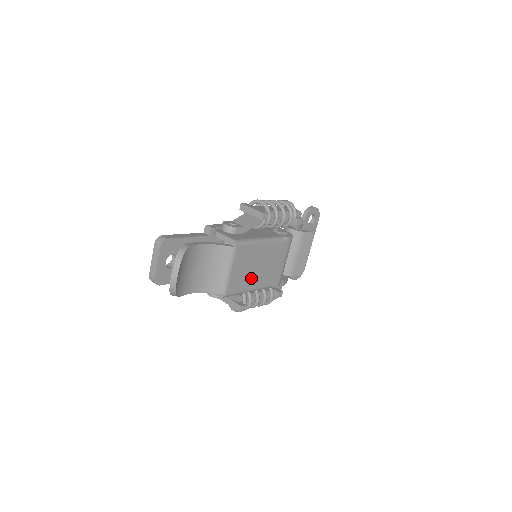
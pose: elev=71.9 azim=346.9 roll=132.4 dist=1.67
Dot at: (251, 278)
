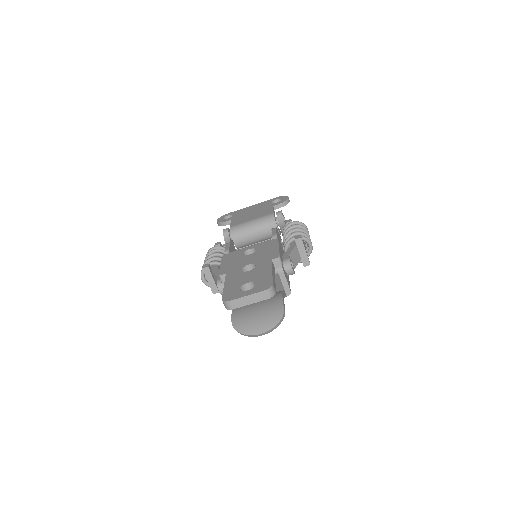
Dot at: occluded
